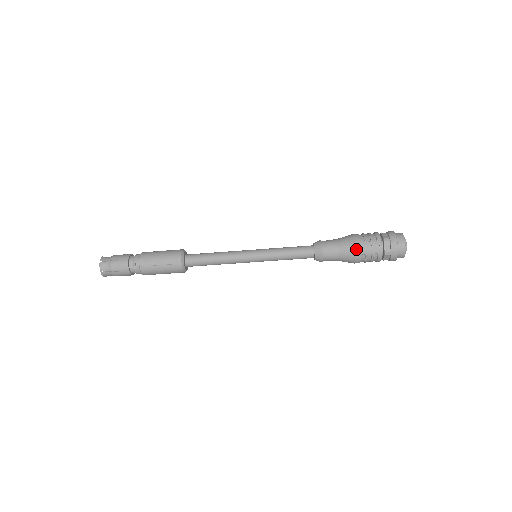
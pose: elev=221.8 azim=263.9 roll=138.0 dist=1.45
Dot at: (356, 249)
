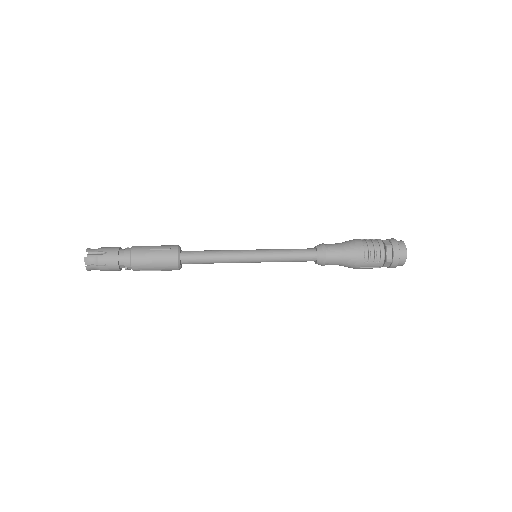
Dot at: (357, 267)
